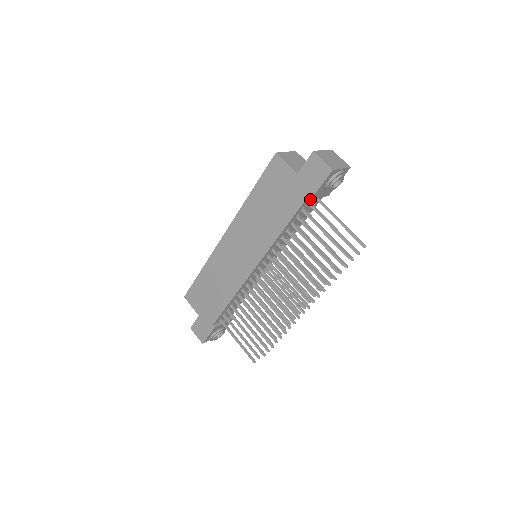
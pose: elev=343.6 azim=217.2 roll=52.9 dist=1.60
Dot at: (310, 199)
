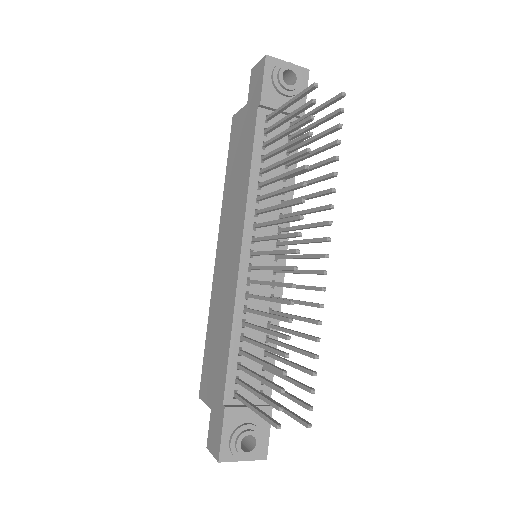
Dot at: (259, 104)
